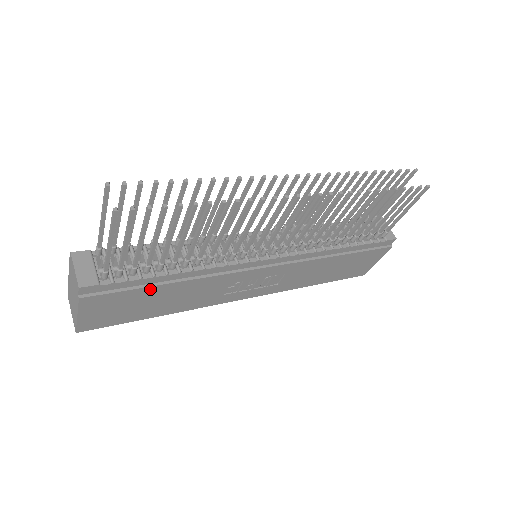
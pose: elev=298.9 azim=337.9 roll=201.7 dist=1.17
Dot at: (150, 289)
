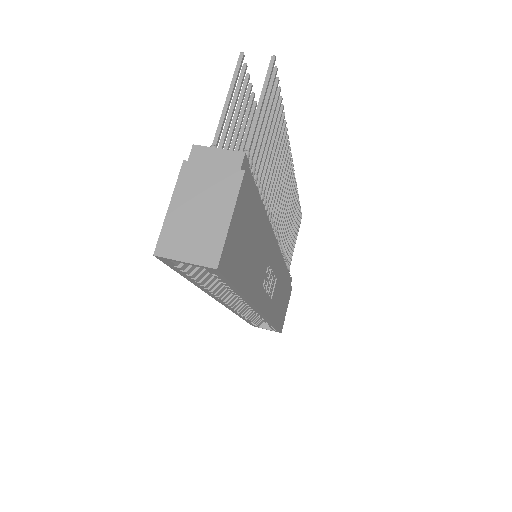
Dot at: (257, 213)
